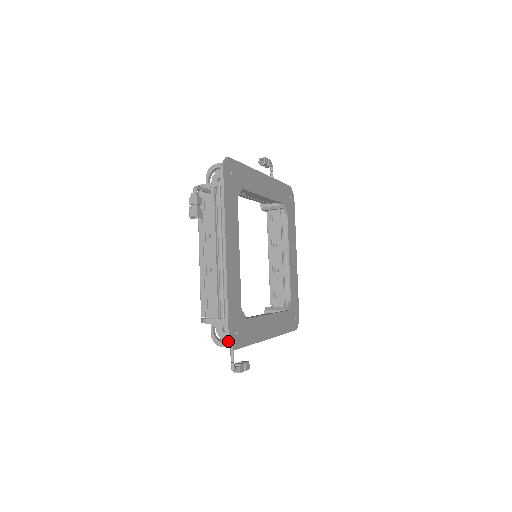
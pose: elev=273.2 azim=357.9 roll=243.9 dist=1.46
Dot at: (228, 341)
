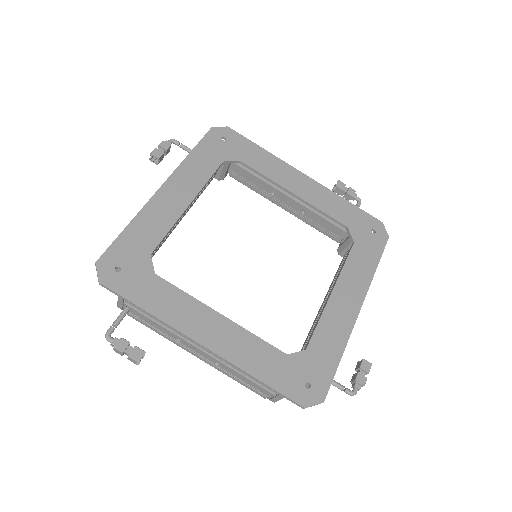
Dot at: occluded
